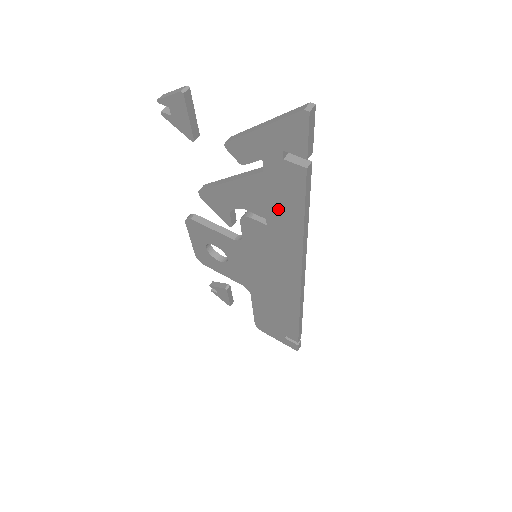
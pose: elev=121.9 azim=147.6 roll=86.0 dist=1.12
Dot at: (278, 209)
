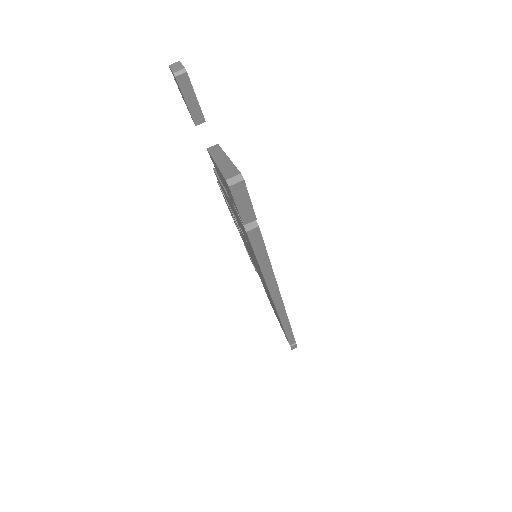
Dot at: occluded
